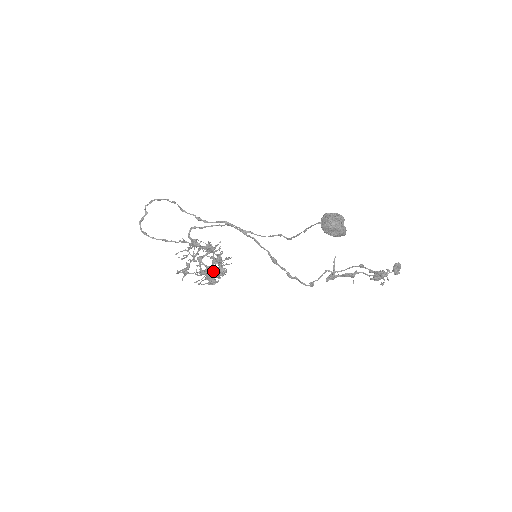
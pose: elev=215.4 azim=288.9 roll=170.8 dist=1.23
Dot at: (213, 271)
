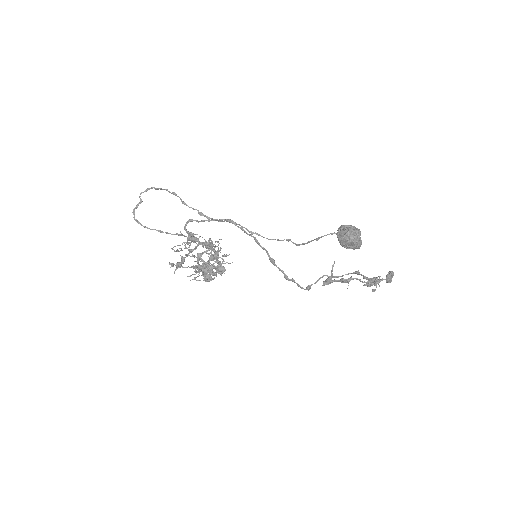
Dot at: (212, 269)
